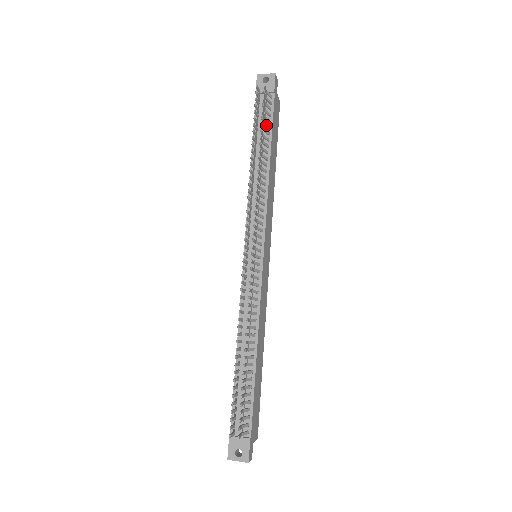
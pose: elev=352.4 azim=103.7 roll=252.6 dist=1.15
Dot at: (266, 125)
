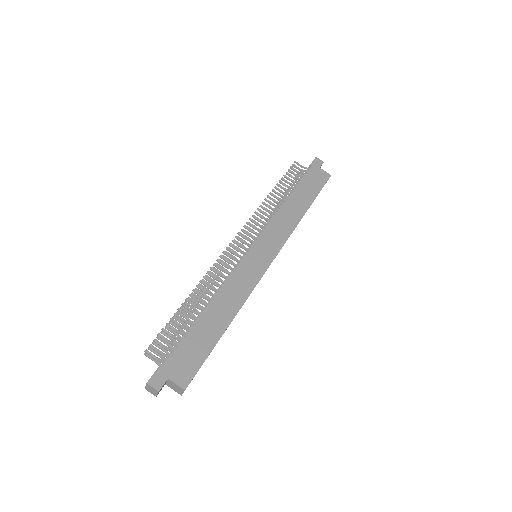
Dot at: (294, 181)
